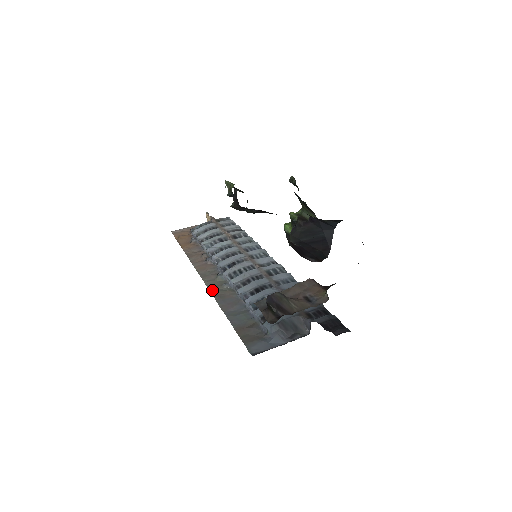
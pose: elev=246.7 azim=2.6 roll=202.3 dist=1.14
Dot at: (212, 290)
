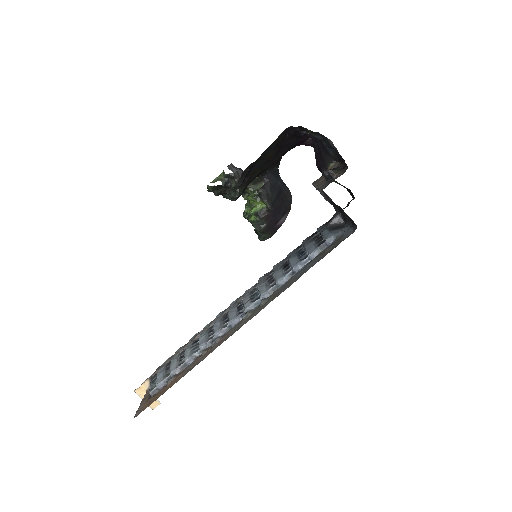
Dot at: (263, 307)
